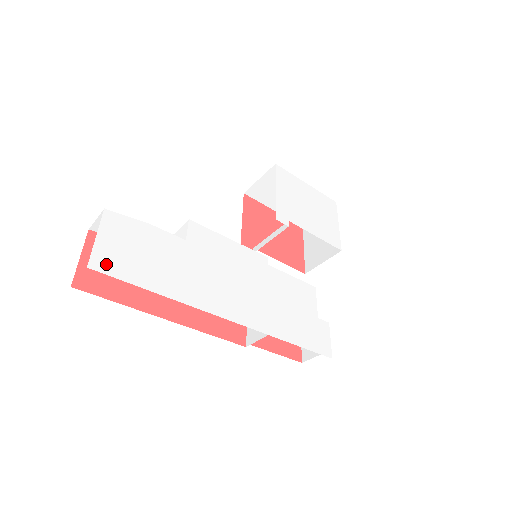
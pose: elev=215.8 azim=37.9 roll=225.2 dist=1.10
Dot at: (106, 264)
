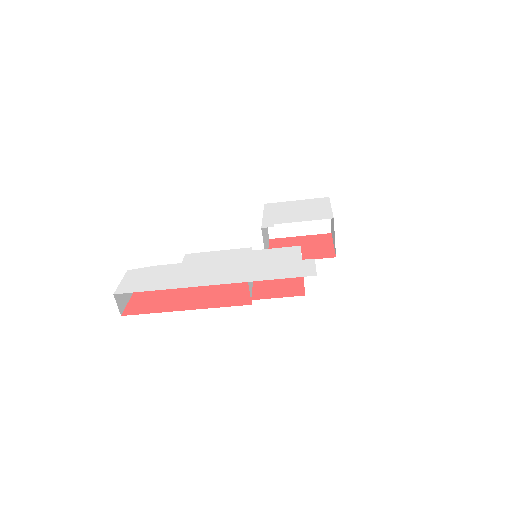
Dot at: (125, 290)
